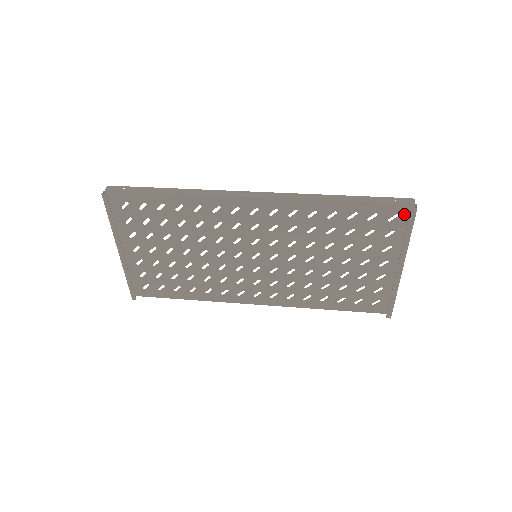
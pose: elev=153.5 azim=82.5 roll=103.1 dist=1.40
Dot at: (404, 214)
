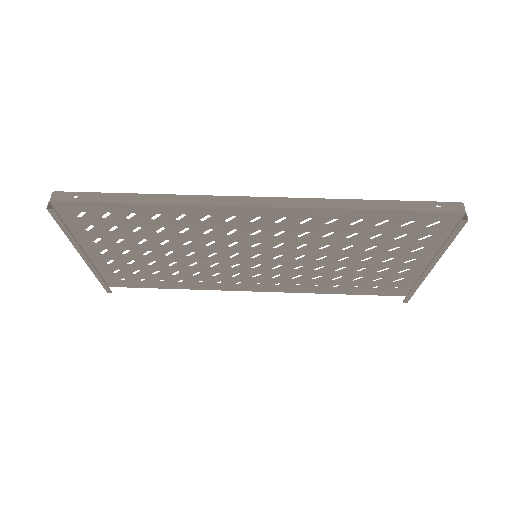
Dot at: (448, 221)
